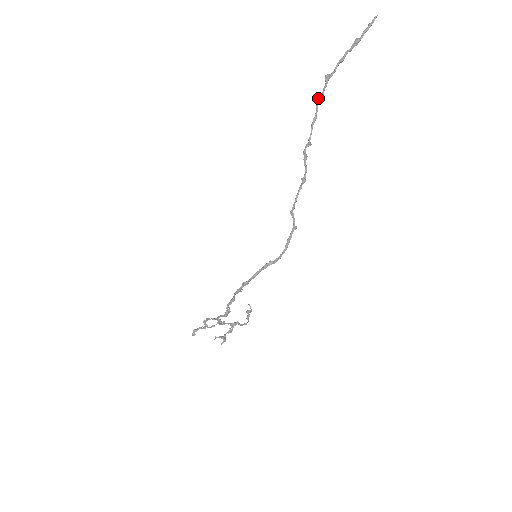
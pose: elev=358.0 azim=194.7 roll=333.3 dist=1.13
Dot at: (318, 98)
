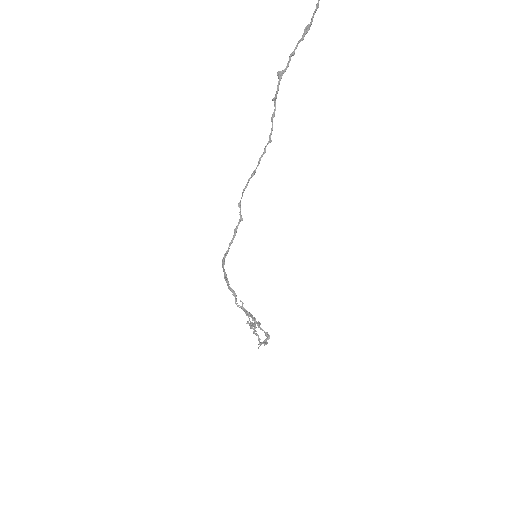
Dot at: (275, 96)
